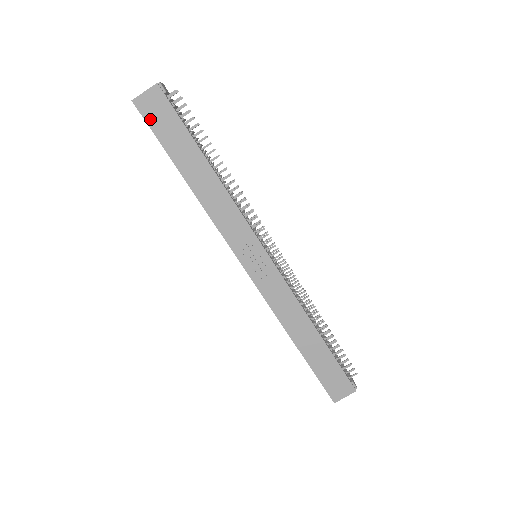
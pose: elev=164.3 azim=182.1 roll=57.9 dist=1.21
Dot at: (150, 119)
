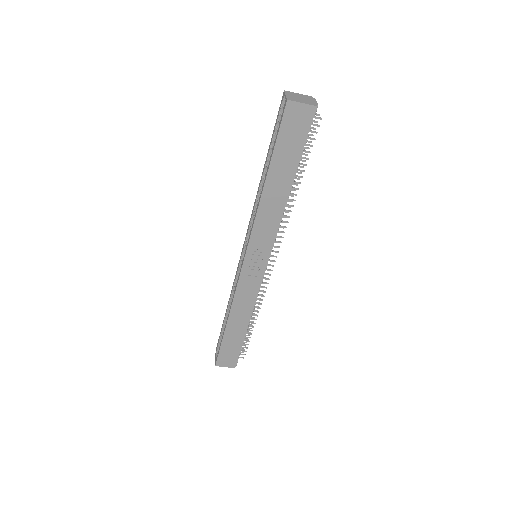
Dot at: (286, 124)
